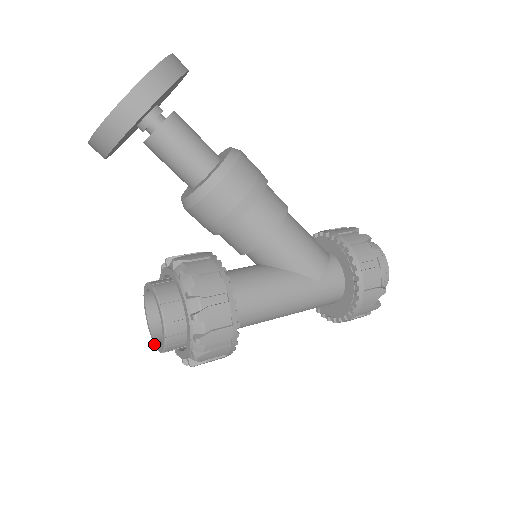
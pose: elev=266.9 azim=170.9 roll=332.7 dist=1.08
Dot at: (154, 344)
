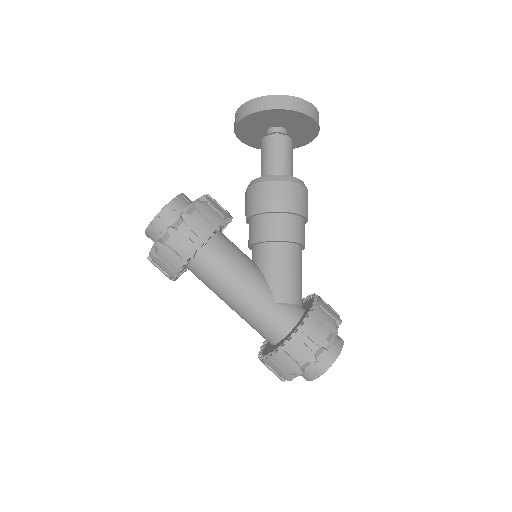
Dot at: occluded
